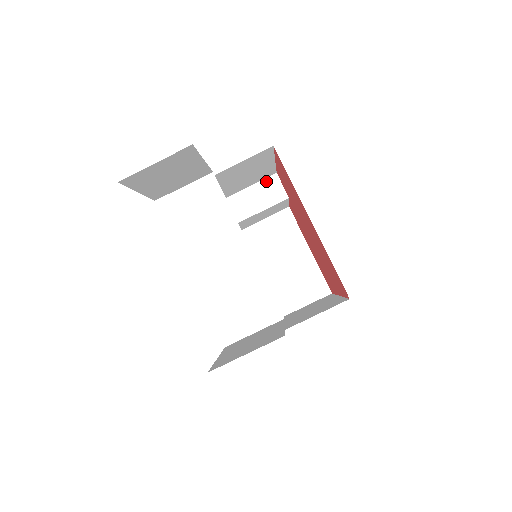
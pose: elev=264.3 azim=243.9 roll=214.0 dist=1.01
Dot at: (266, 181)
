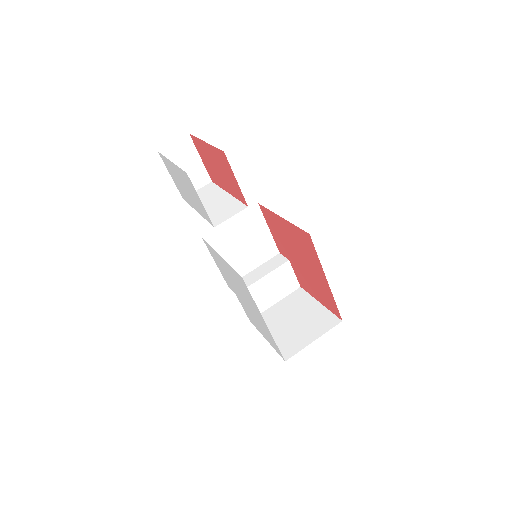
Dot at: (273, 258)
